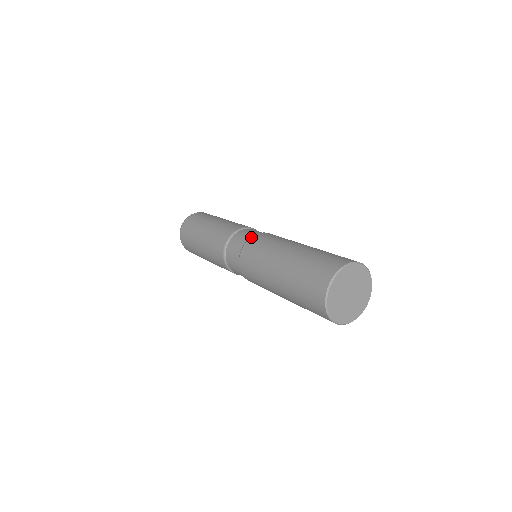
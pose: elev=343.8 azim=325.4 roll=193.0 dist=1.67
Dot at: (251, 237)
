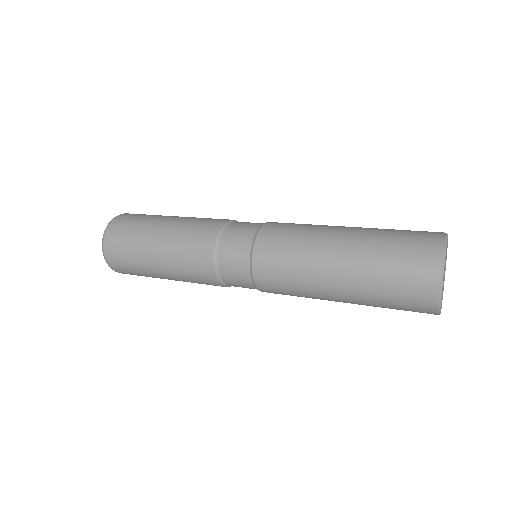
Dot at: (253, 254)
